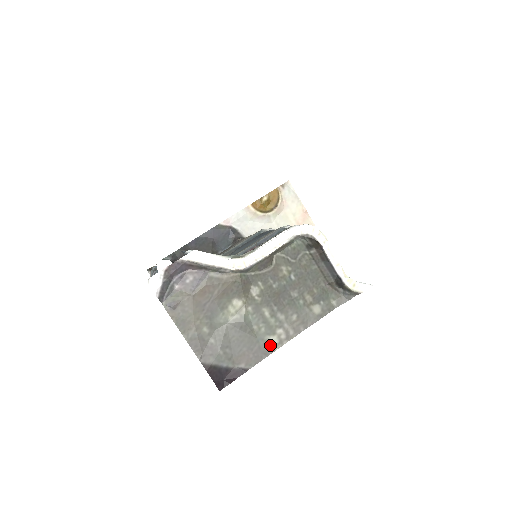
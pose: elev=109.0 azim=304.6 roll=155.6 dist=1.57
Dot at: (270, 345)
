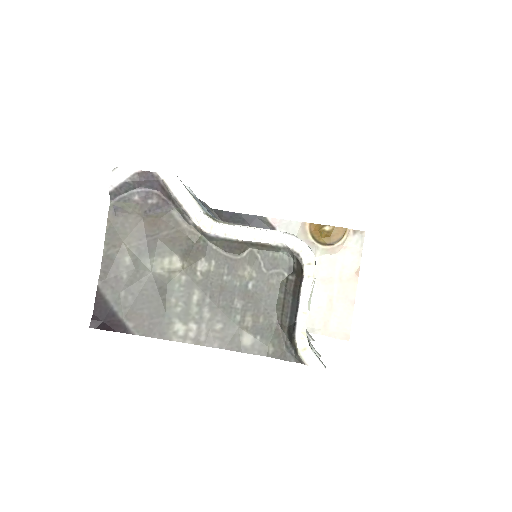
Dot at: (172, 330)
